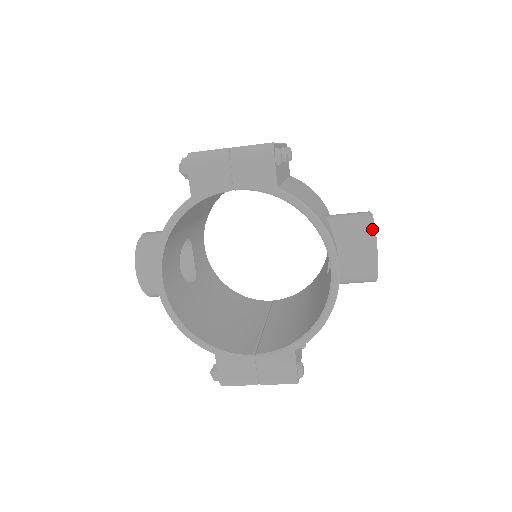
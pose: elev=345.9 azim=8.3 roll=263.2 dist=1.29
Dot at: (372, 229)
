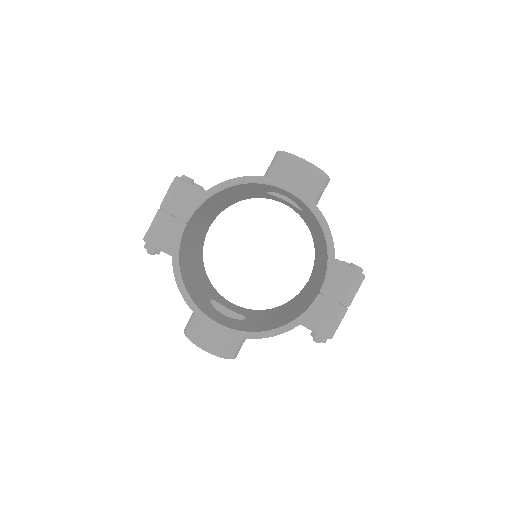
Dot at: (285, 154)
